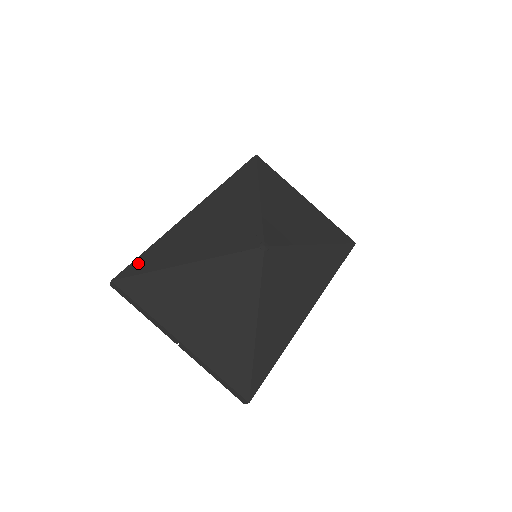
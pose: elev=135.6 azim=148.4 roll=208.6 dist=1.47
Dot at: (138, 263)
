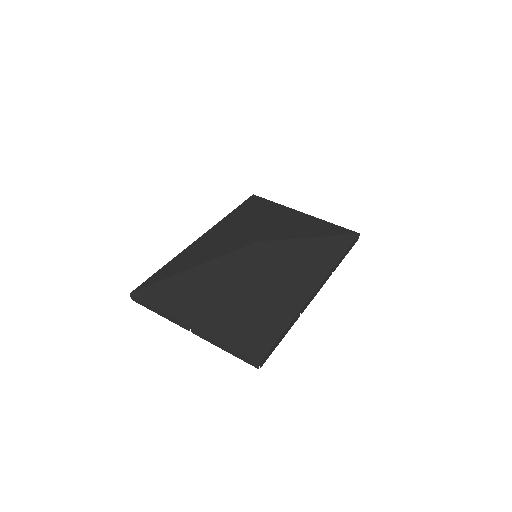
Dot at: (152, 278)
